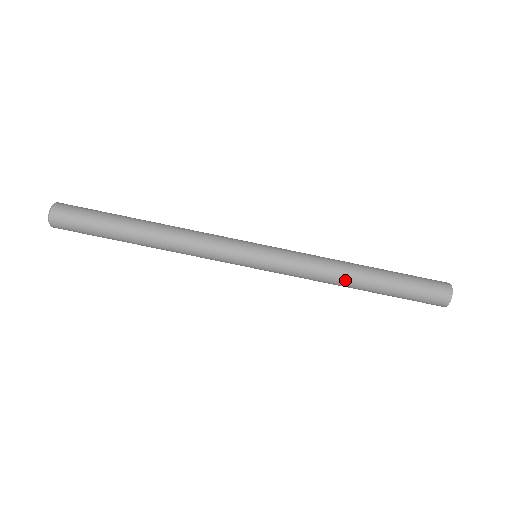
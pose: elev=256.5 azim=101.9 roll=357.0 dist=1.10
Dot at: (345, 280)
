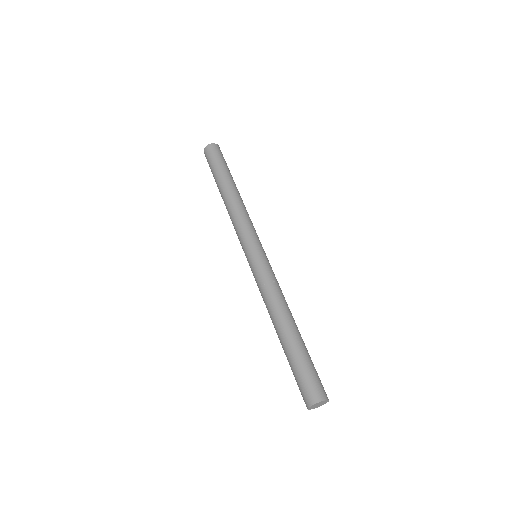
Dot at: (285, 312)
